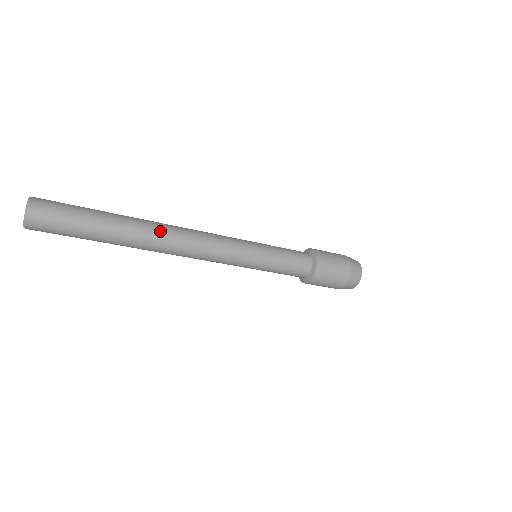
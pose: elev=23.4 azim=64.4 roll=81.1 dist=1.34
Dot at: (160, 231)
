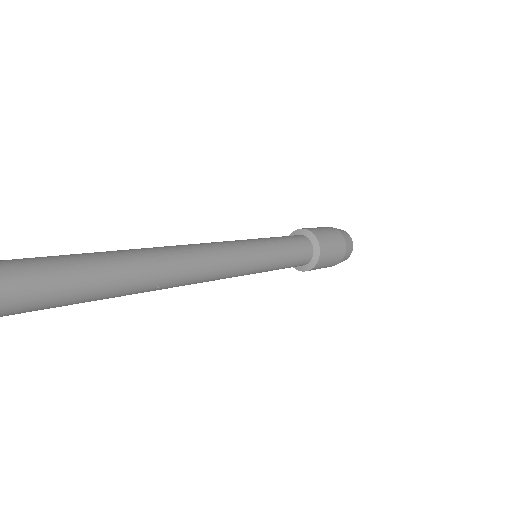
Dot at: (154, 287)
